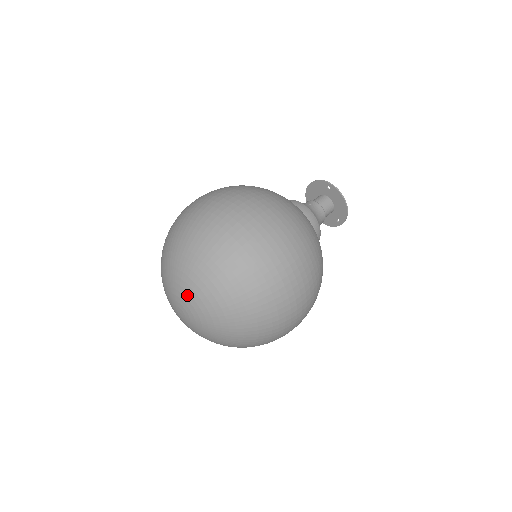
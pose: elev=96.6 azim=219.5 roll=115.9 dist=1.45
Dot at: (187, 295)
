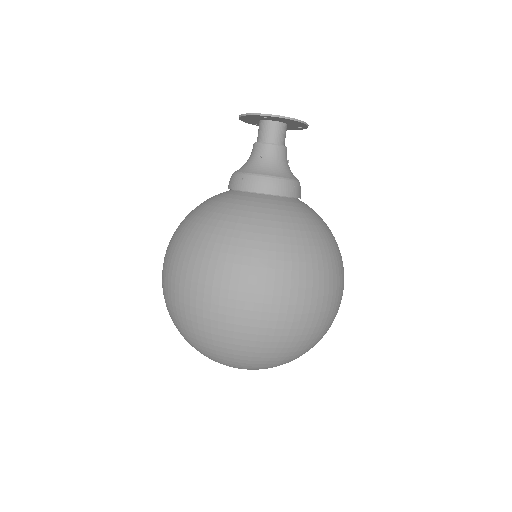
Dot at: occluded
